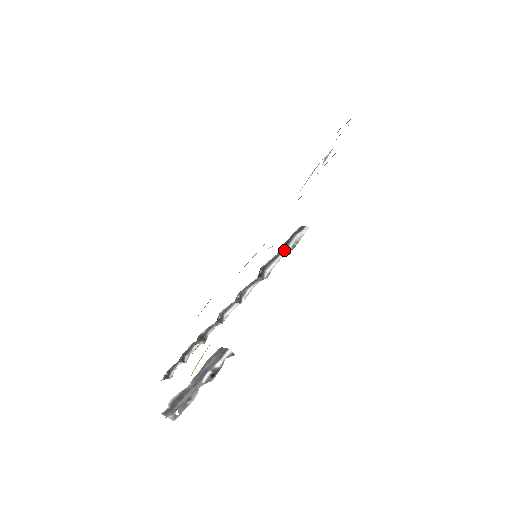
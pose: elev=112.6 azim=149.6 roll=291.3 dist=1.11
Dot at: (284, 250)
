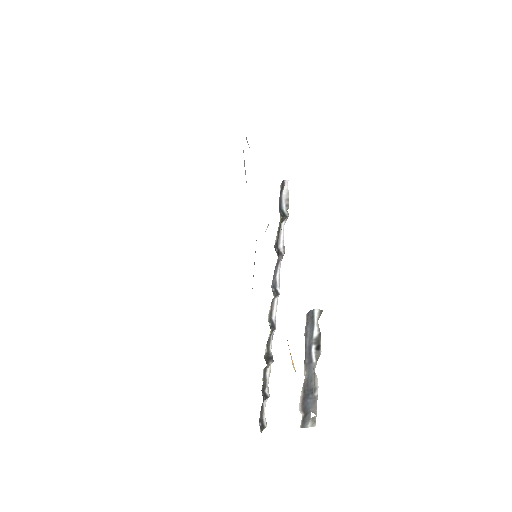
Dot at: (282, 214)
